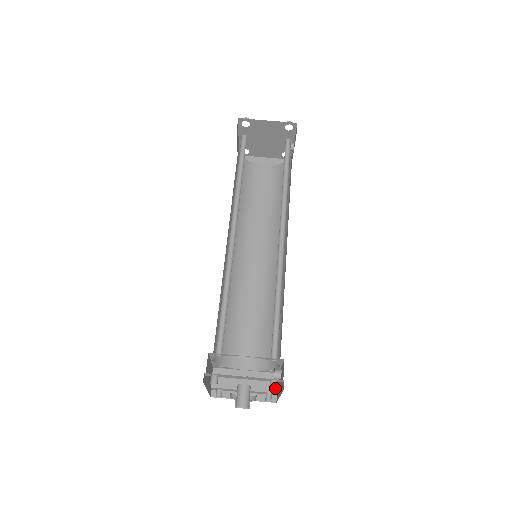
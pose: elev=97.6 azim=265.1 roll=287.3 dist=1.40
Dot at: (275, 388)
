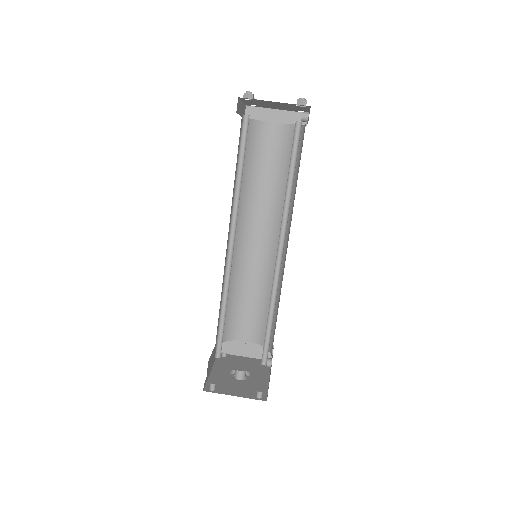
Dot at: (260, 398)
